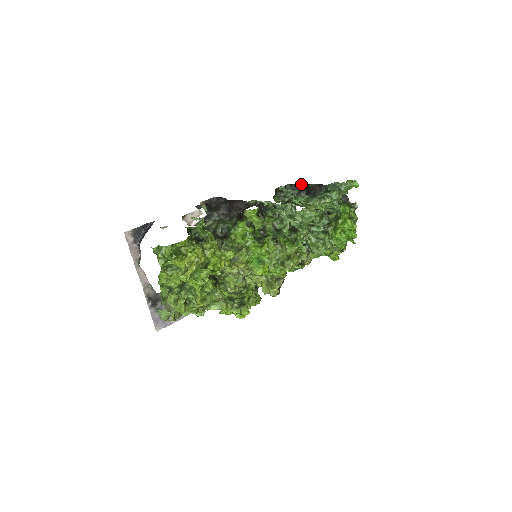
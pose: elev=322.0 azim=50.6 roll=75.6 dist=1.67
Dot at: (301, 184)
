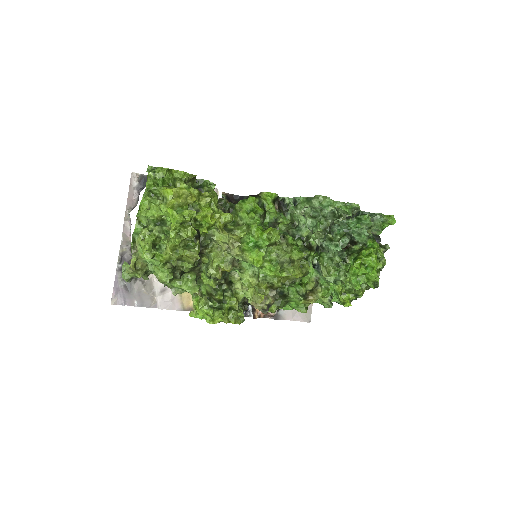
Dot at: occluded
